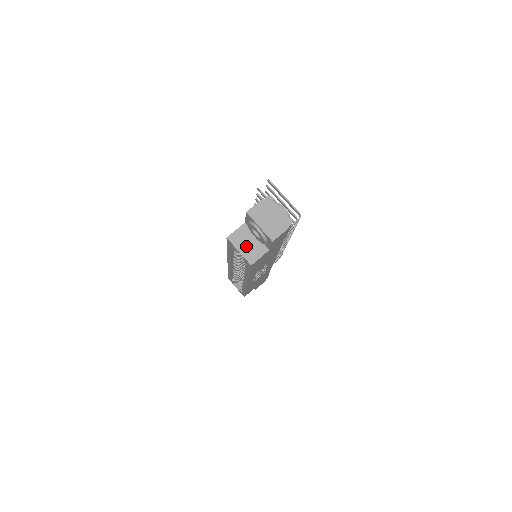
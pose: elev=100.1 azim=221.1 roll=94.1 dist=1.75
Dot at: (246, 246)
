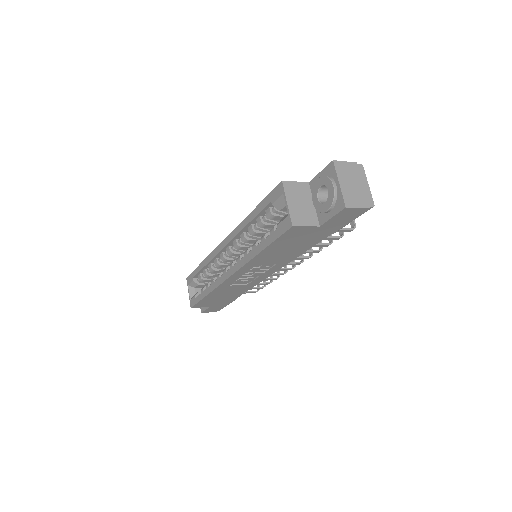
Dot at: (298, 204)
